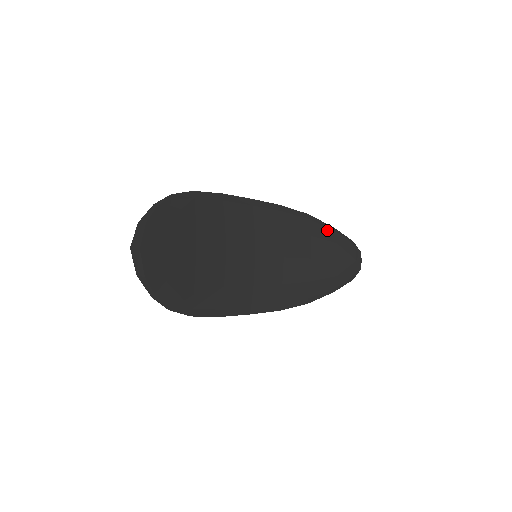
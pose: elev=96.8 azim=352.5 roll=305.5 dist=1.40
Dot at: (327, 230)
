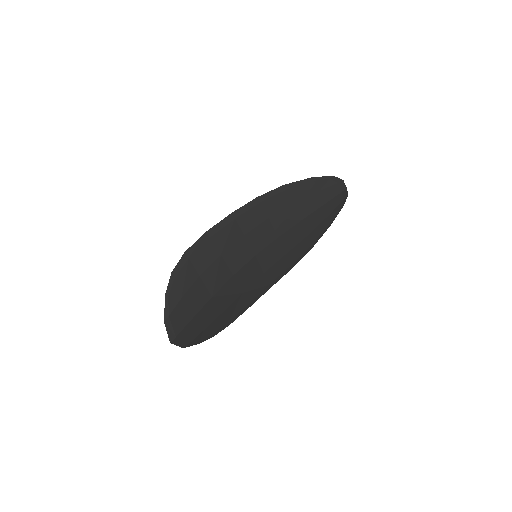
Dot at: (306, 186)
